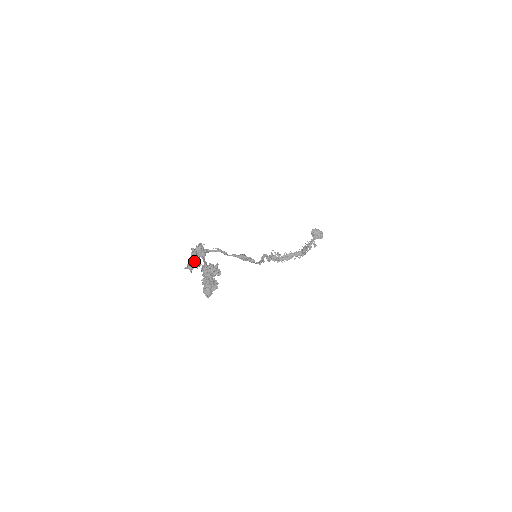
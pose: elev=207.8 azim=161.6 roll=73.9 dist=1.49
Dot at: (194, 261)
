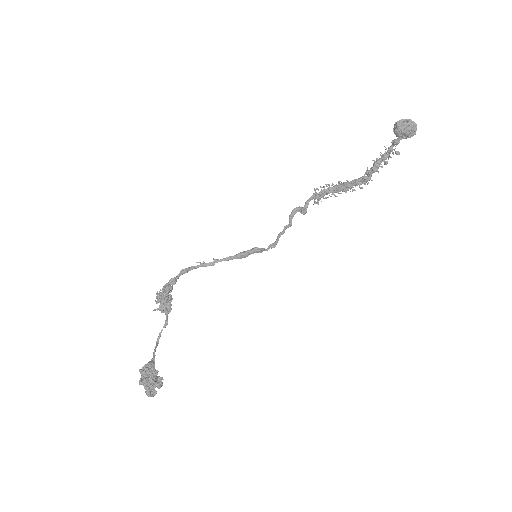
Dot at: (162, 308)
